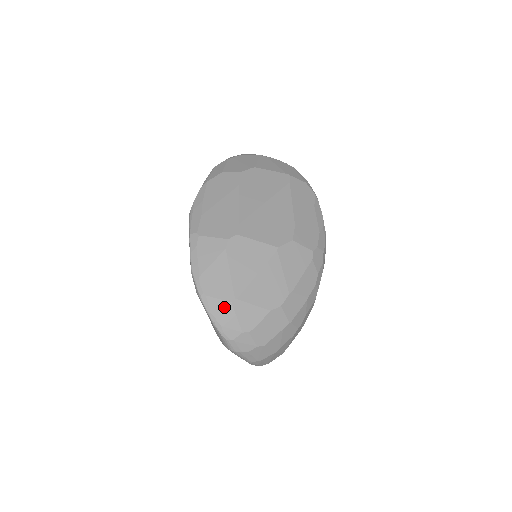
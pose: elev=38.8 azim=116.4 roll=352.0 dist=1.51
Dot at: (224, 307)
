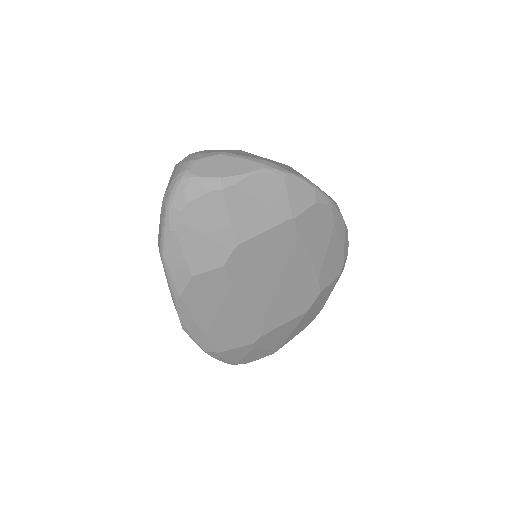
Dot at: occluded
